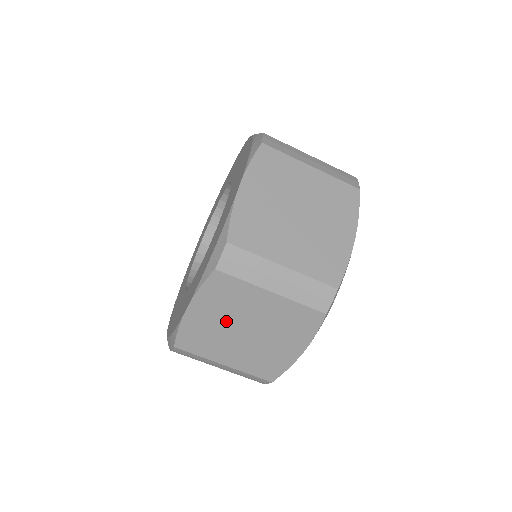
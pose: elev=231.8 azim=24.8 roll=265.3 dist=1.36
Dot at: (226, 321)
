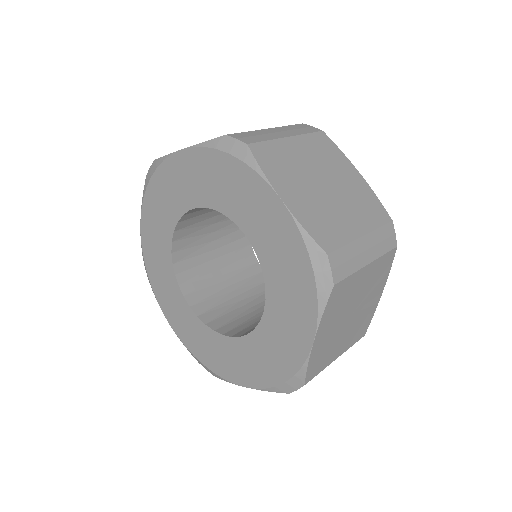
Dot at: occluded
